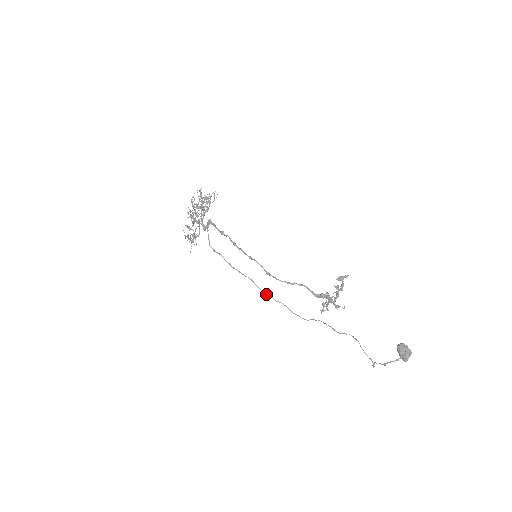
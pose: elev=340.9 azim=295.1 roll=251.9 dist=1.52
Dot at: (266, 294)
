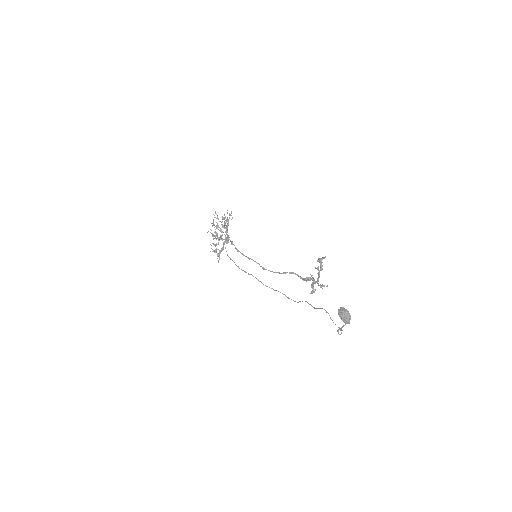
Dot at: (266, 286)
